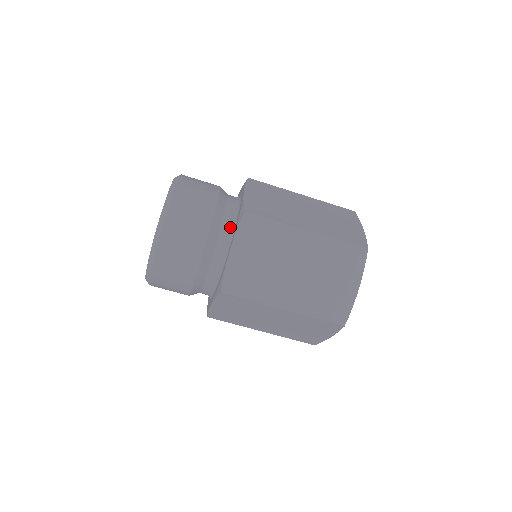
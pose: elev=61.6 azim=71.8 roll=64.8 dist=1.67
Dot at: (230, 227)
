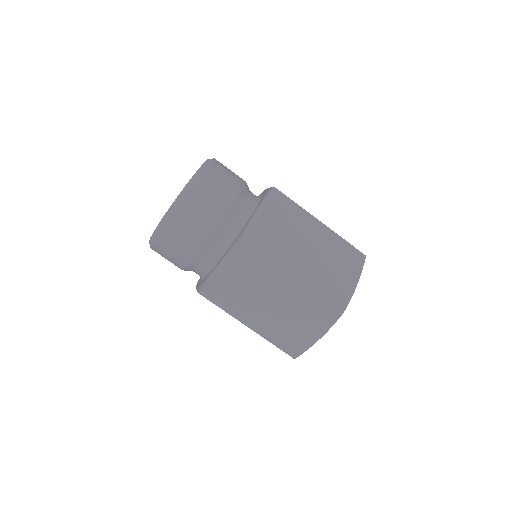
Dot at: (254, 201)
